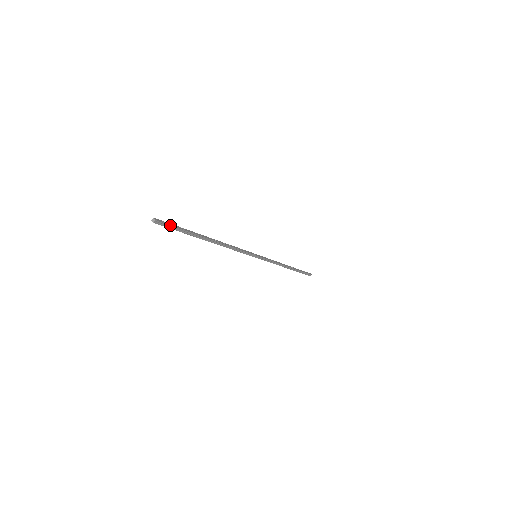
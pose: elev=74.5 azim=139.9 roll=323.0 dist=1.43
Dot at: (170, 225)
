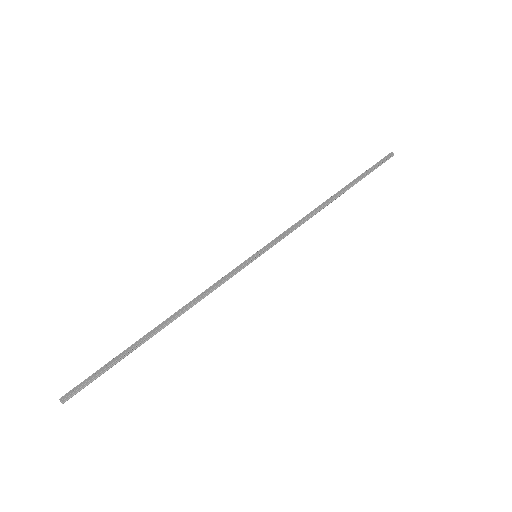
Dot at: (85, 383)
